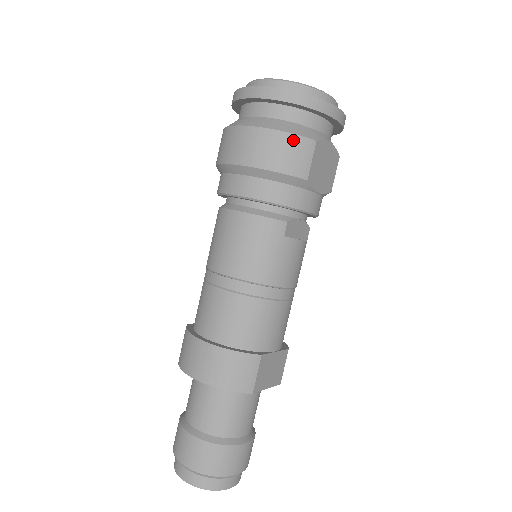
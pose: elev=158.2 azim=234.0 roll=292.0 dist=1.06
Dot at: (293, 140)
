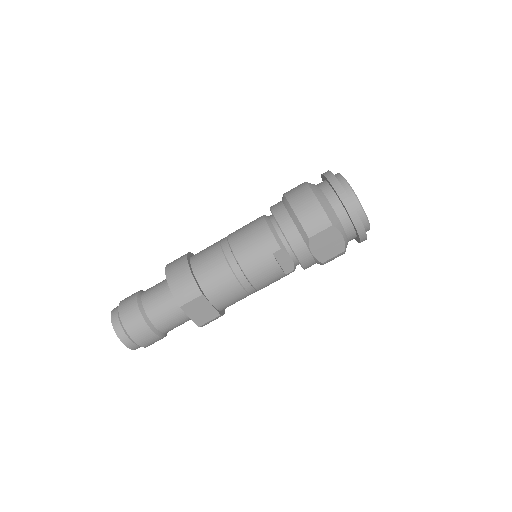
Dot at: (321, 213)
